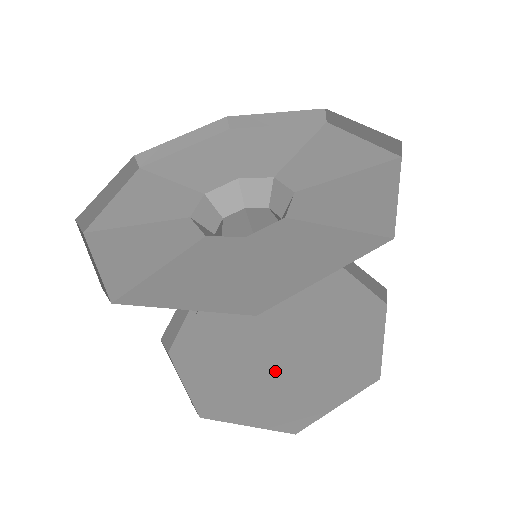
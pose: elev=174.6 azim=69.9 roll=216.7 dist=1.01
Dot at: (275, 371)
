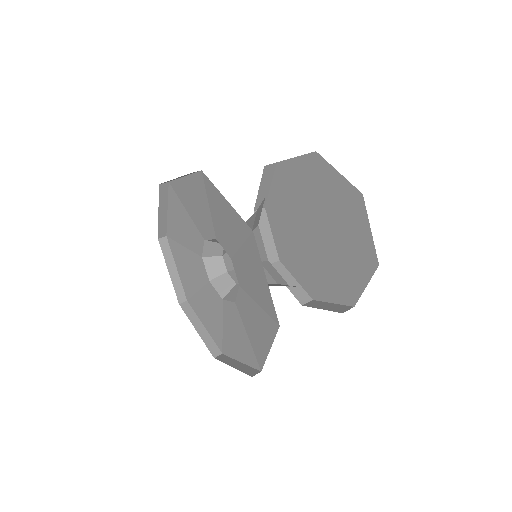
Dot at: (310, 261)
